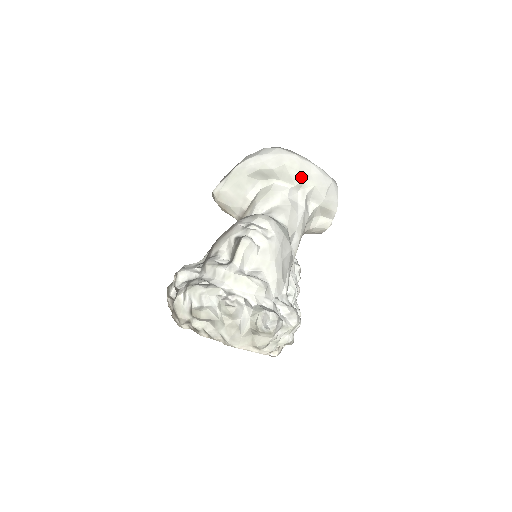
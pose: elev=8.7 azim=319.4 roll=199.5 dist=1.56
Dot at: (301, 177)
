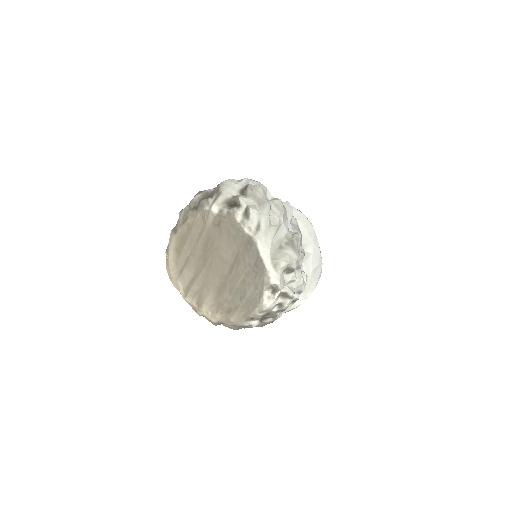
Dot at: (307, 240)
